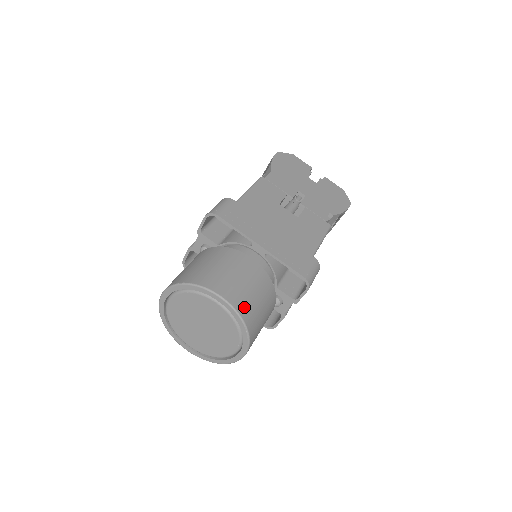
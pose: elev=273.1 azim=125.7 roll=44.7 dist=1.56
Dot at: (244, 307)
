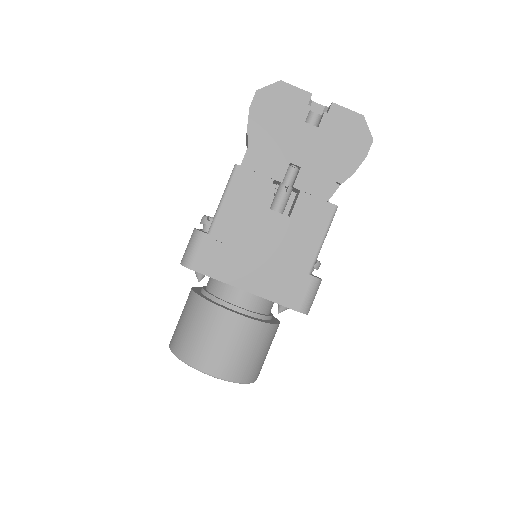
Dot at: (236, 372)
